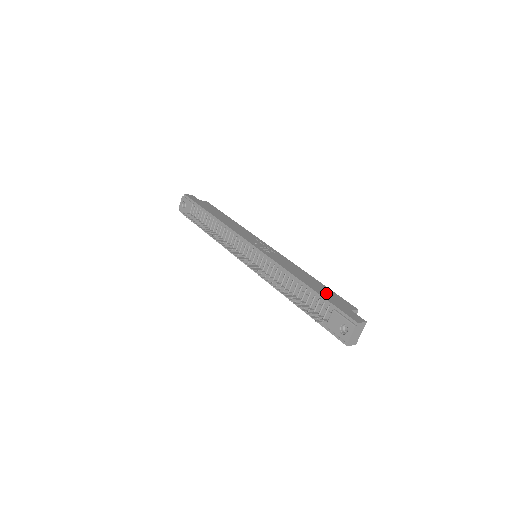
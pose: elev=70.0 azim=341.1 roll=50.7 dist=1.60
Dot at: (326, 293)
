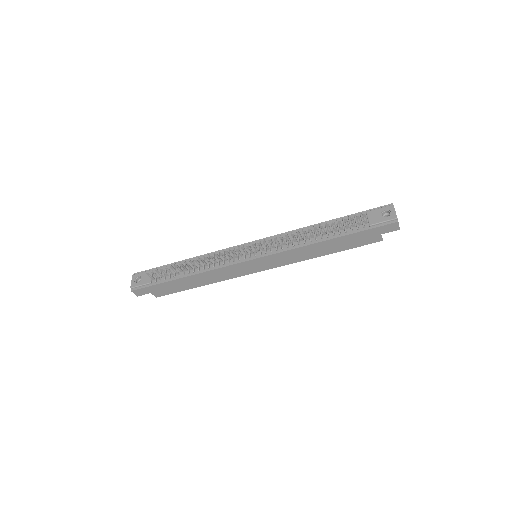
Dot at: occluded
